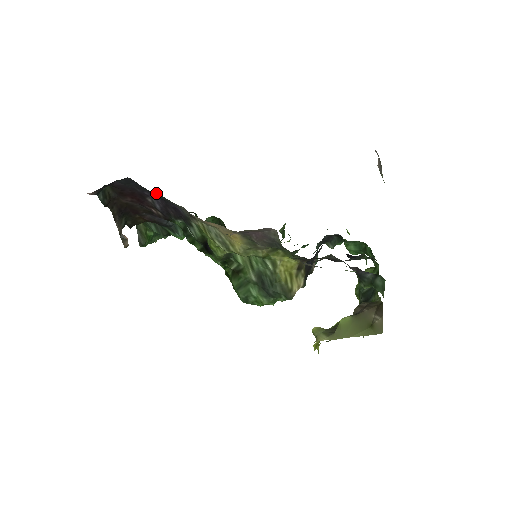
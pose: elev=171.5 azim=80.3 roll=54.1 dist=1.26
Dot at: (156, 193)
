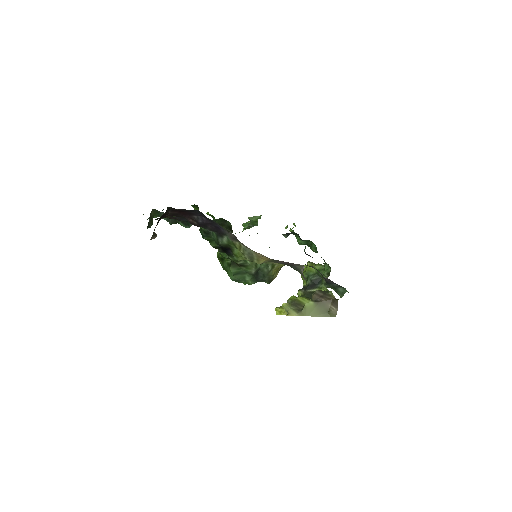
Dot at: occluded
